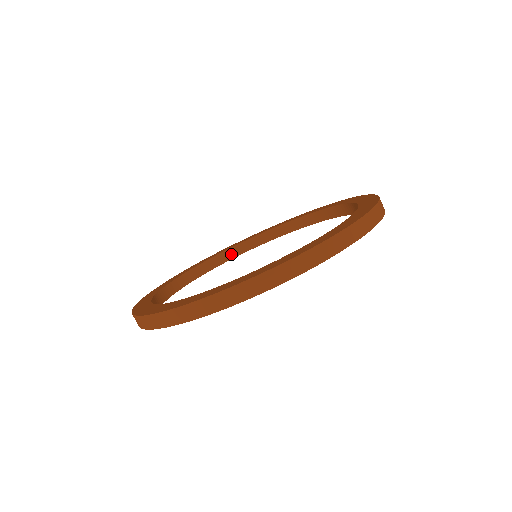
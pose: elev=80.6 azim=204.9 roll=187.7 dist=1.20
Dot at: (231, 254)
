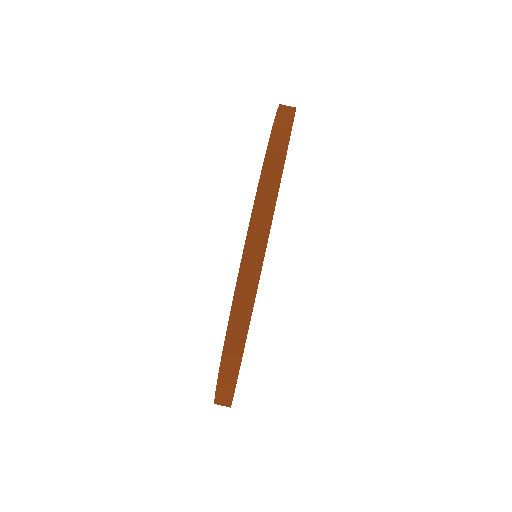
Dot at: occluded
